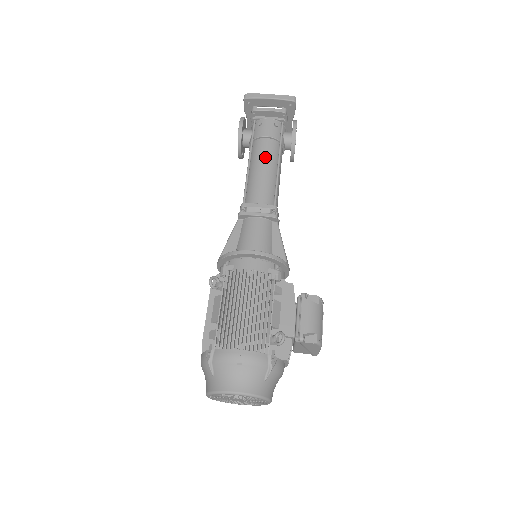
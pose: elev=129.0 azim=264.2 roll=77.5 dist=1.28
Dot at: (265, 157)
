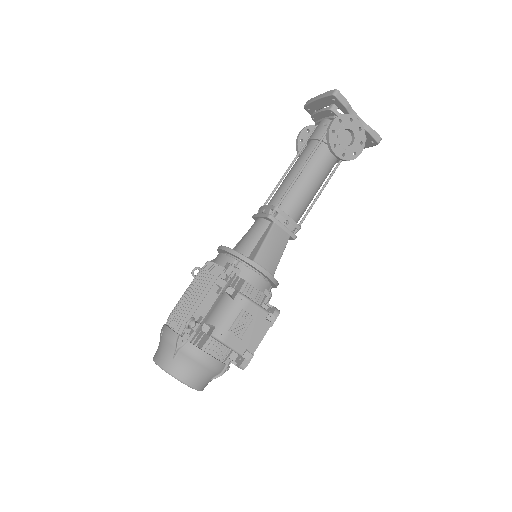
Dot at: (299, 160)
